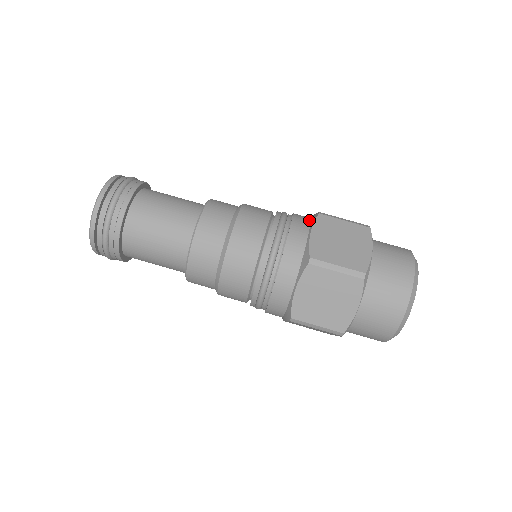
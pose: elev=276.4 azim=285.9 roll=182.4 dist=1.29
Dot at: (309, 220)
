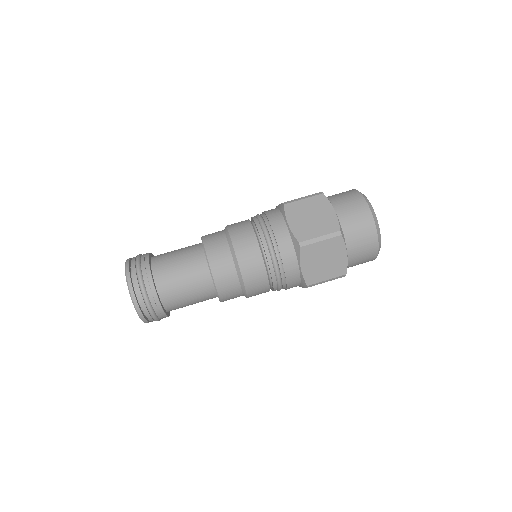
Dot at: (279, 213)
